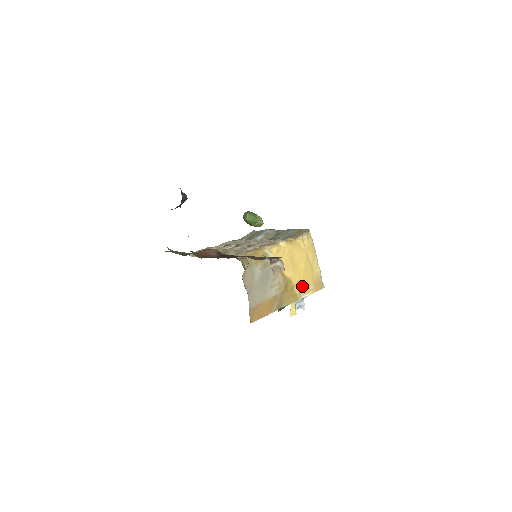
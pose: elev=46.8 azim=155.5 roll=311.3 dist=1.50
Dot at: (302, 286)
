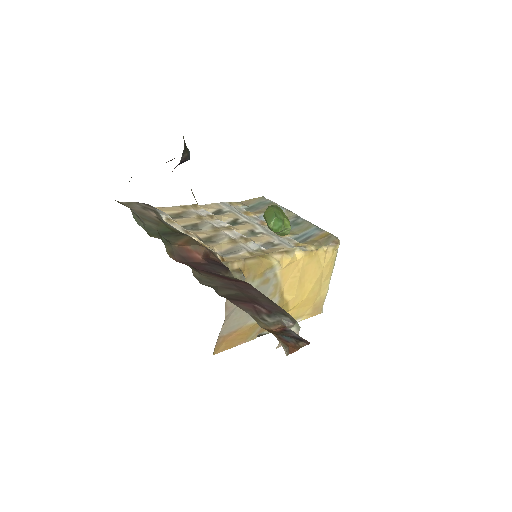
Dot at: (298, 310)
